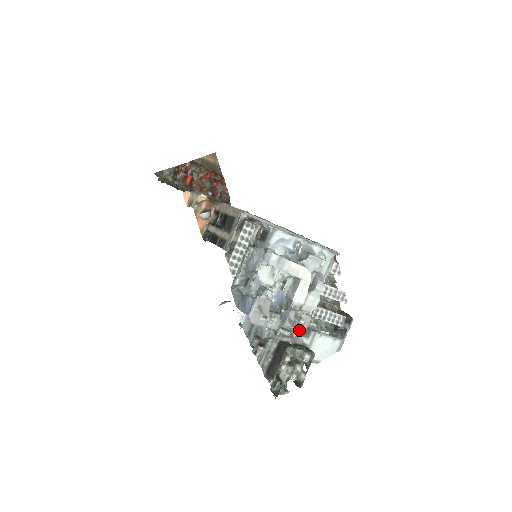
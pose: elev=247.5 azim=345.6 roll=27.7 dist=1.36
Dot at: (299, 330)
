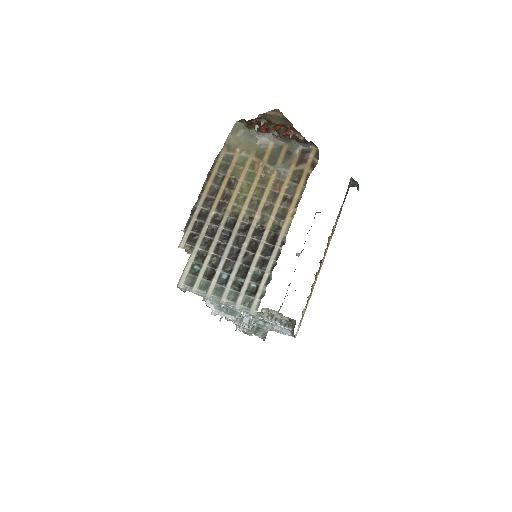
Dot at: (256, 323)
